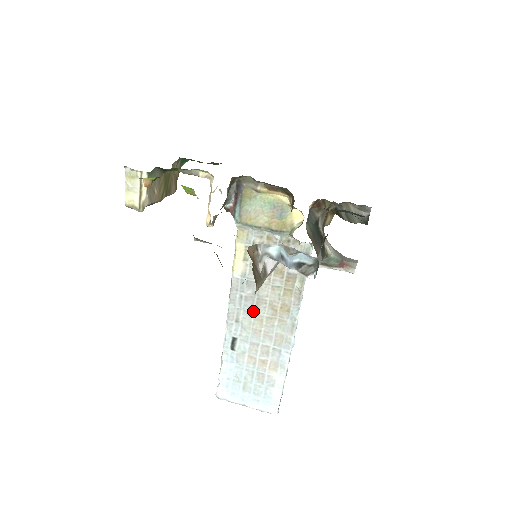
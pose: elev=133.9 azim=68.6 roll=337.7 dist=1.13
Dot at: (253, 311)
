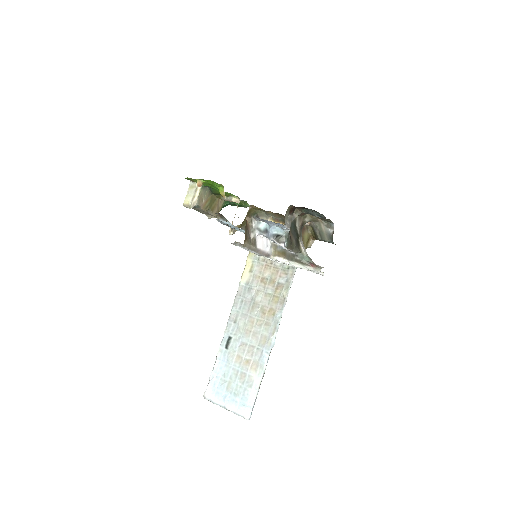
Dot at: (248, 314)
